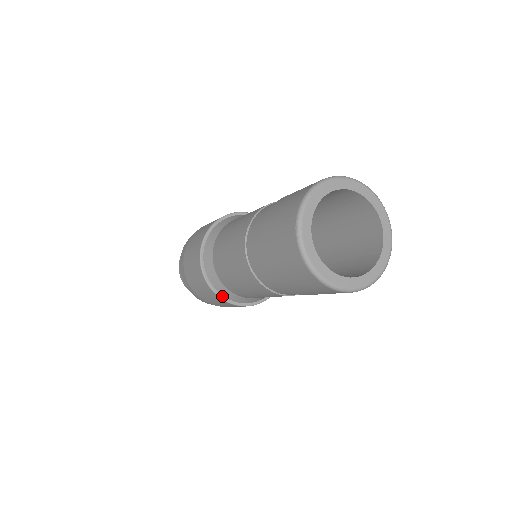
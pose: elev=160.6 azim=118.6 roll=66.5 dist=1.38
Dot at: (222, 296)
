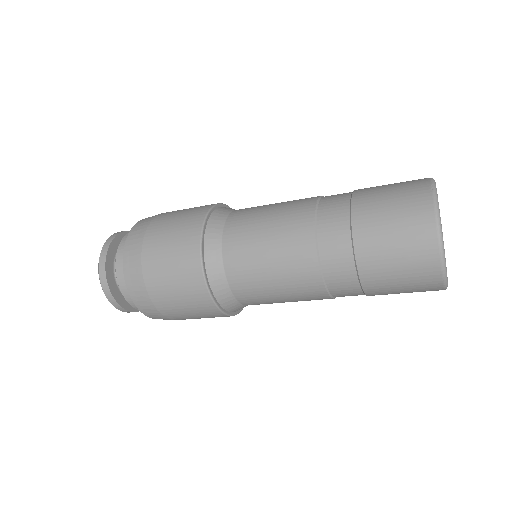
Dot at: (205, 268)
